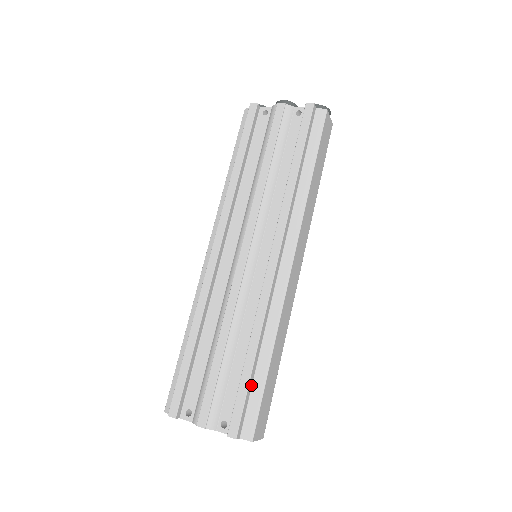
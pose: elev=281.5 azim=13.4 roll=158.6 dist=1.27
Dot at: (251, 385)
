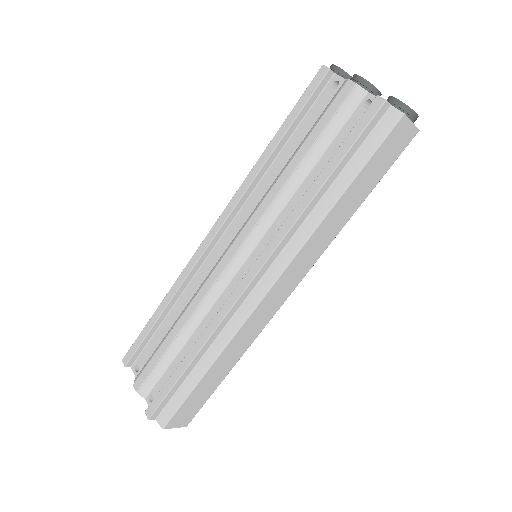
Dot at: (180, 384)
